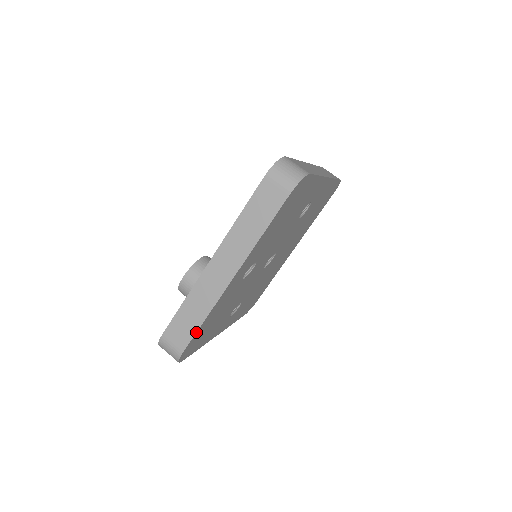
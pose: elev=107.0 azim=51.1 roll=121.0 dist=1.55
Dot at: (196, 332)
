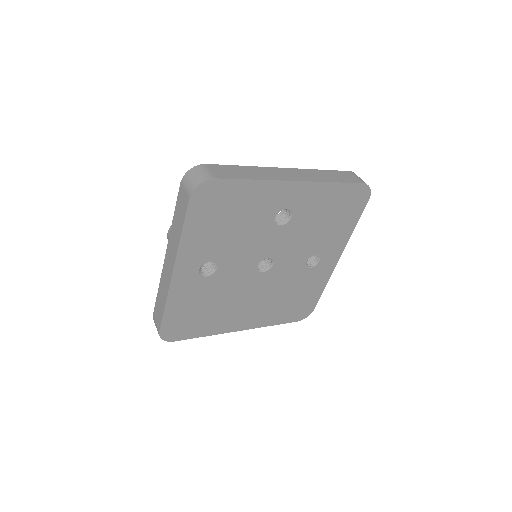
Dot at: (241, 179)
